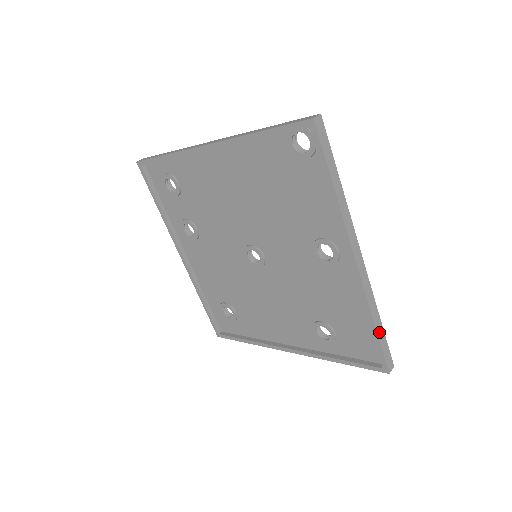
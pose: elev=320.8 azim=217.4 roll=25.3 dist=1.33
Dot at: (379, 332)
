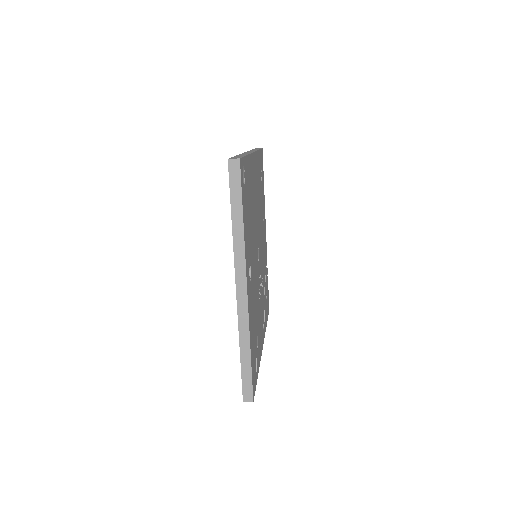
Dot at: (244, 361)
